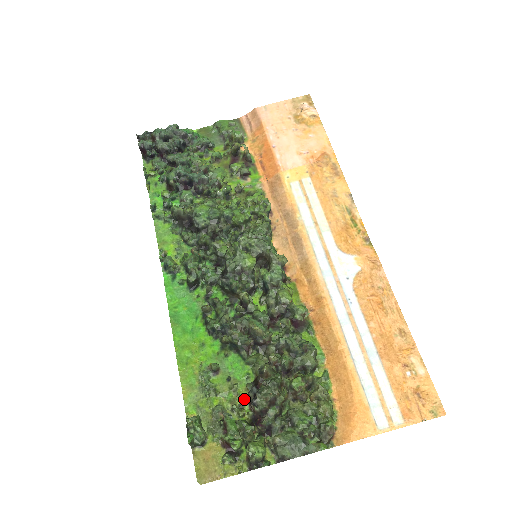
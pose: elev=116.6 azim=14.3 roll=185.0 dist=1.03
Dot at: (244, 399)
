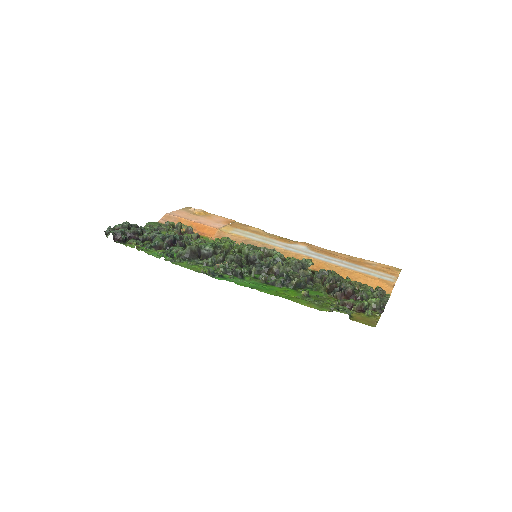
Dot at: (335, 300)
